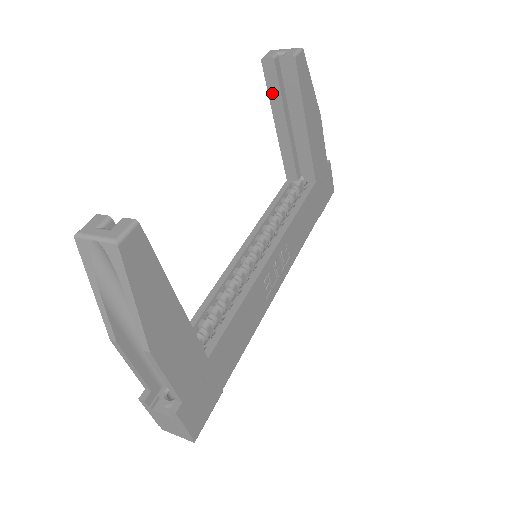
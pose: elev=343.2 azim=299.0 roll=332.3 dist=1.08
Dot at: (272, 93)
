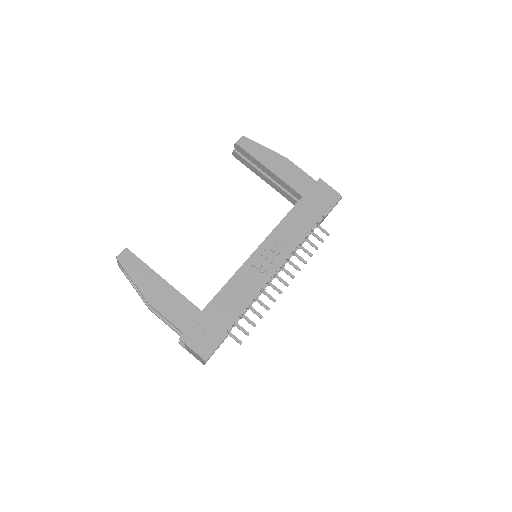
Dot at: (248, 166)
